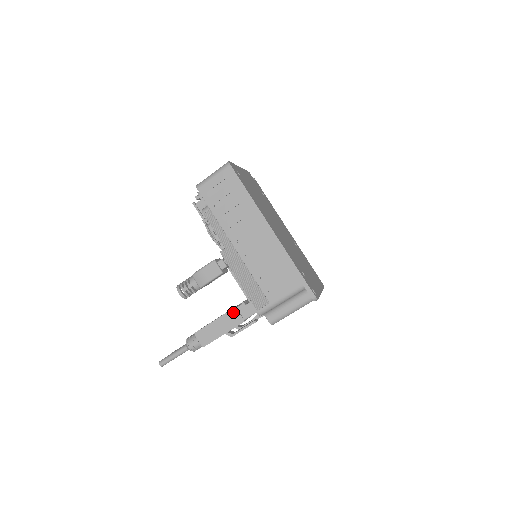
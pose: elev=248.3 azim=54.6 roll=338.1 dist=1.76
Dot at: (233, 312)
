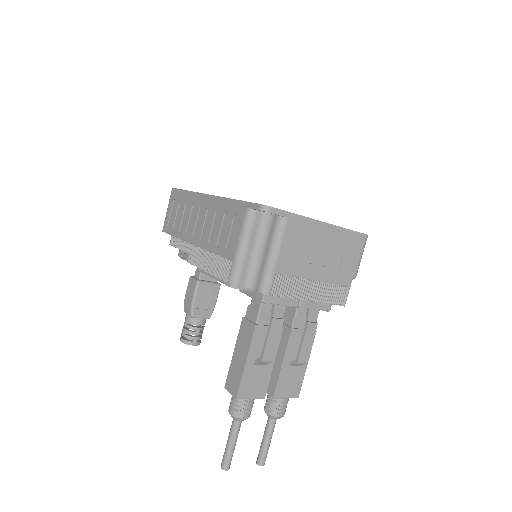
Dot at: (243, 325)
